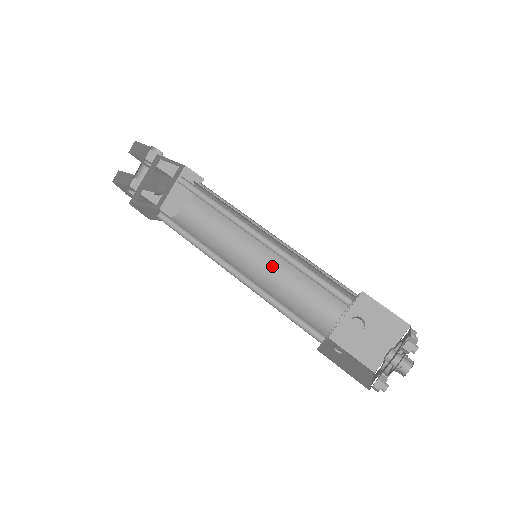
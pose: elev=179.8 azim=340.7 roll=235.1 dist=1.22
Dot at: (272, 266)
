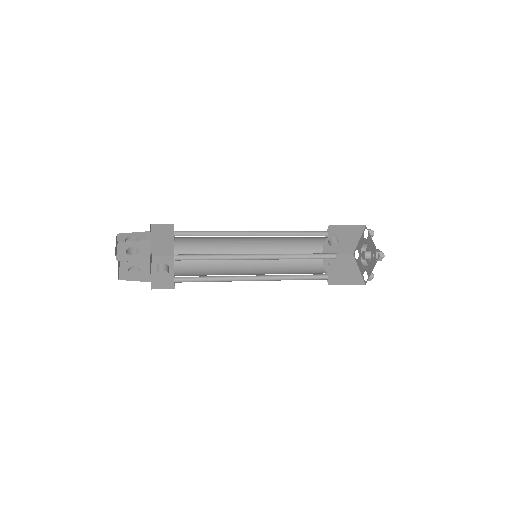
Dot at: (263, 245)
